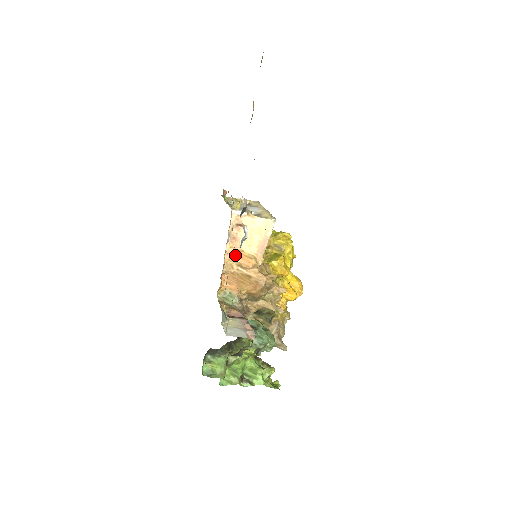
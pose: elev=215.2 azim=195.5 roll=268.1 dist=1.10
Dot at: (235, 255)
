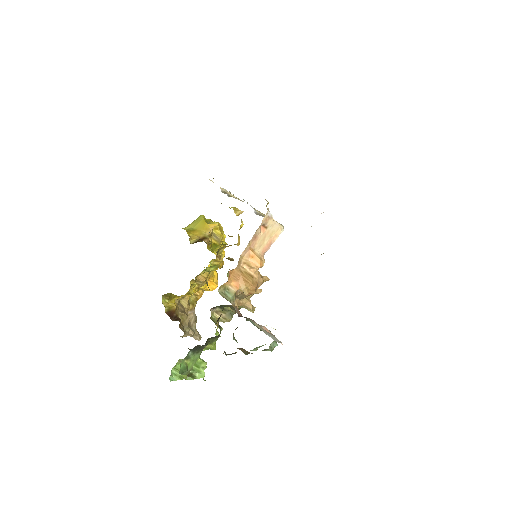
Dot at: (248, 253)
